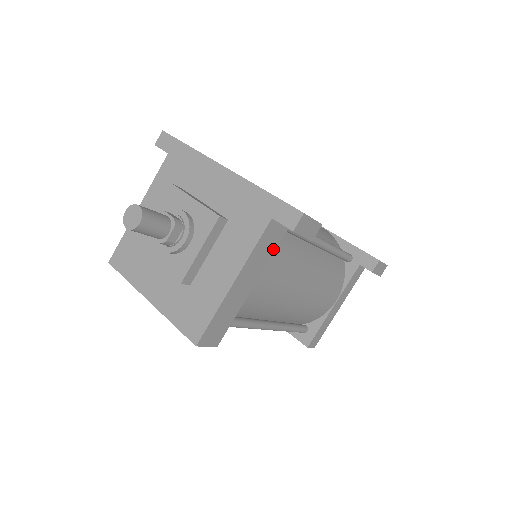
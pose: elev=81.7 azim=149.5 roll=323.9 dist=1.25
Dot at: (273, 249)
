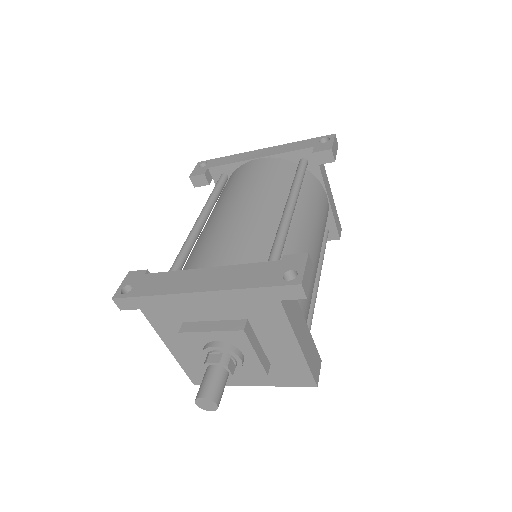
Dot at: occluded
